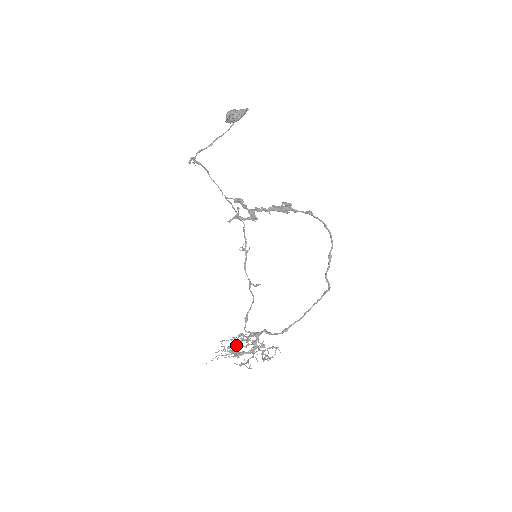
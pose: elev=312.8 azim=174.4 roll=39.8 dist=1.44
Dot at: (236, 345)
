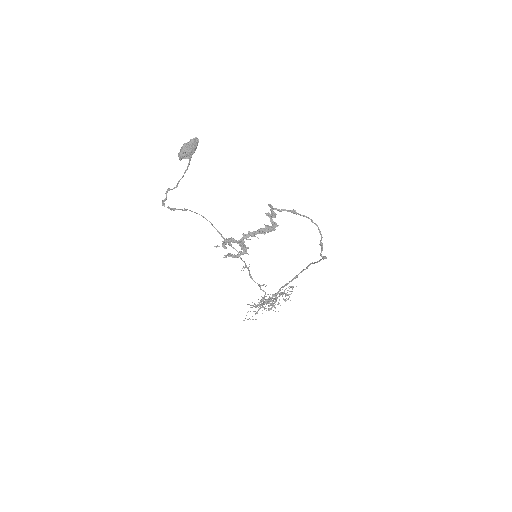
Dot at: (261, 307)
